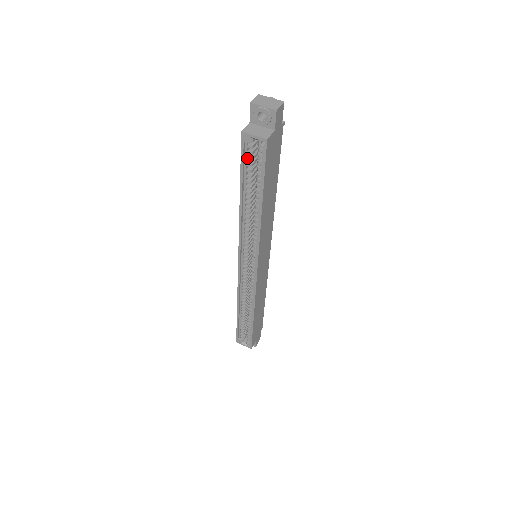
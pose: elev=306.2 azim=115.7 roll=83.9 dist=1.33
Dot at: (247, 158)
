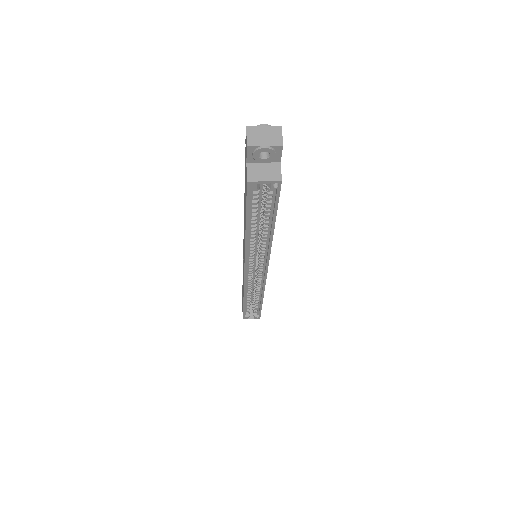
Dot at: (253, 199)
